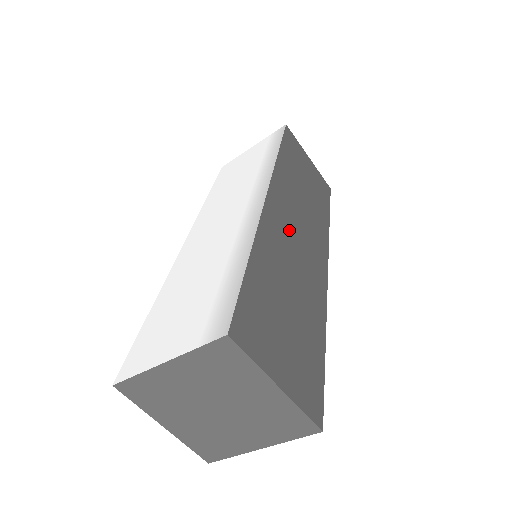
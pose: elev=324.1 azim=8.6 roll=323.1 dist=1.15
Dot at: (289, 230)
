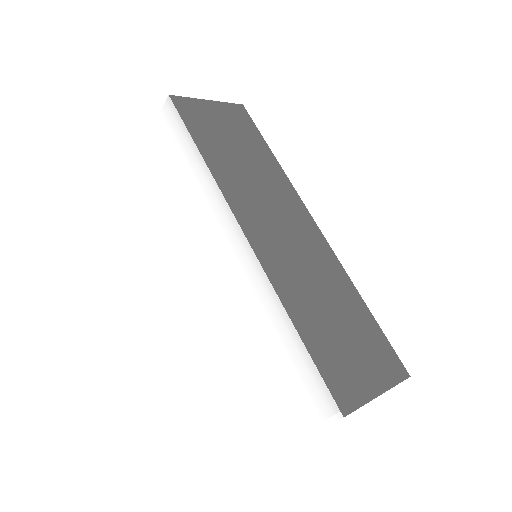
Dot at: (279, 241)
